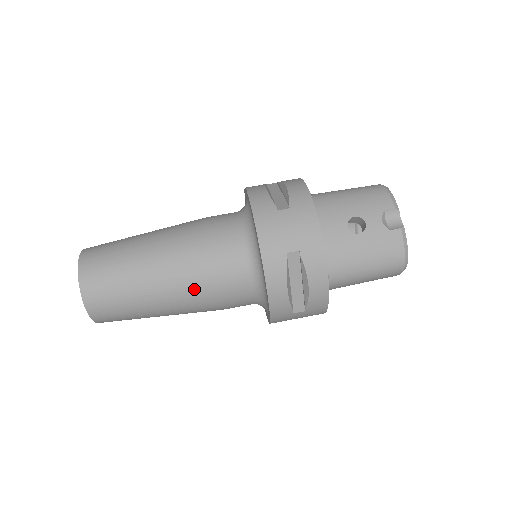
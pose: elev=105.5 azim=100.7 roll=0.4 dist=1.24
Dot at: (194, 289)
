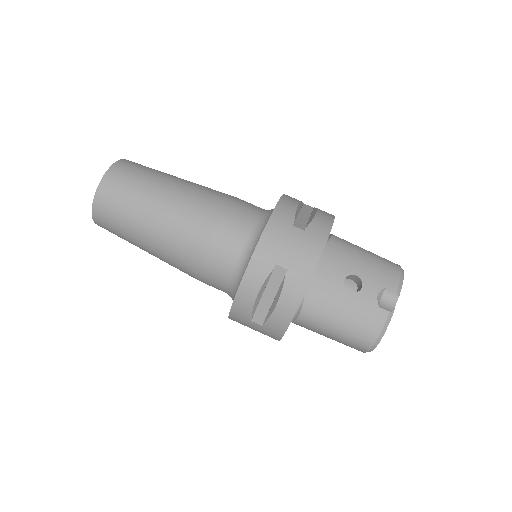
Dot at: (185, 245)
